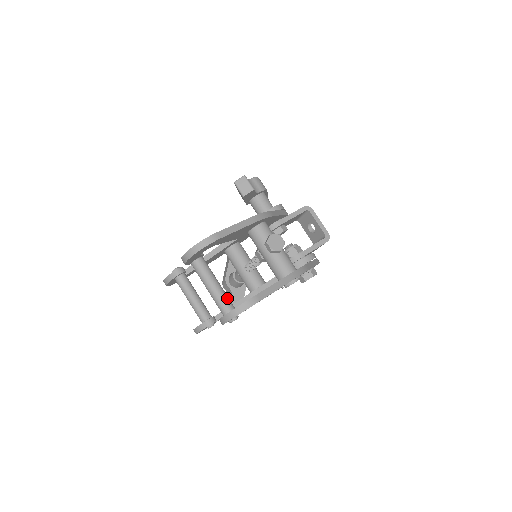
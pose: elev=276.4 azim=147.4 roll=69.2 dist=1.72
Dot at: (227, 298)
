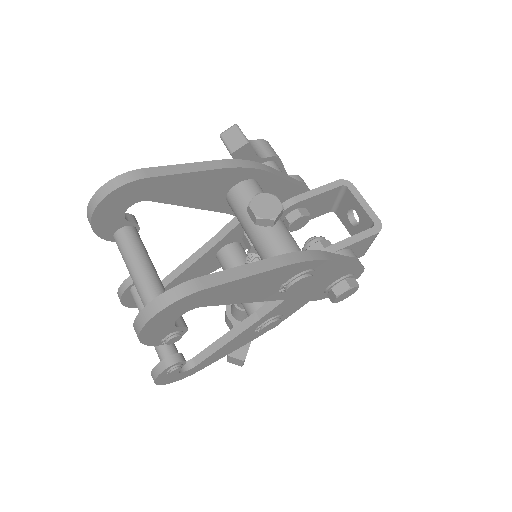
Dot at: occluded
